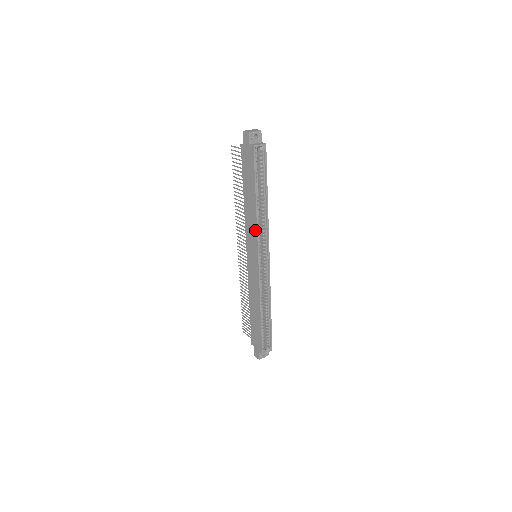
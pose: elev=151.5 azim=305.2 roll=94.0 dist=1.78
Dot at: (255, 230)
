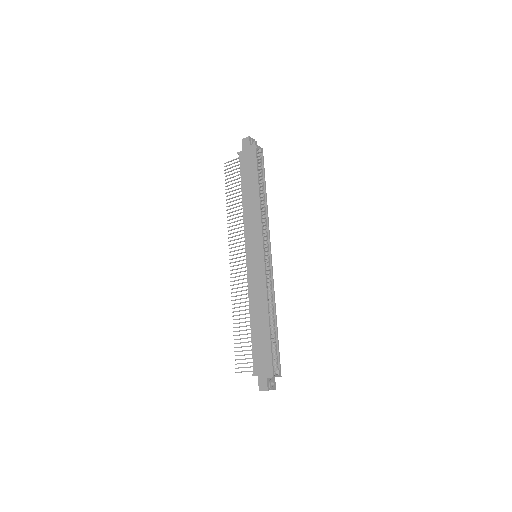
Dot at: (258, 219)
